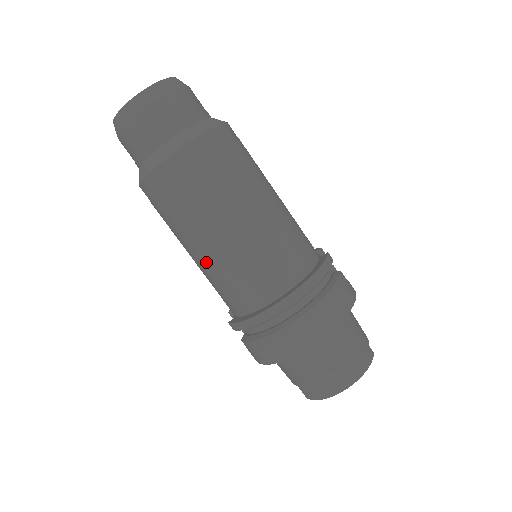
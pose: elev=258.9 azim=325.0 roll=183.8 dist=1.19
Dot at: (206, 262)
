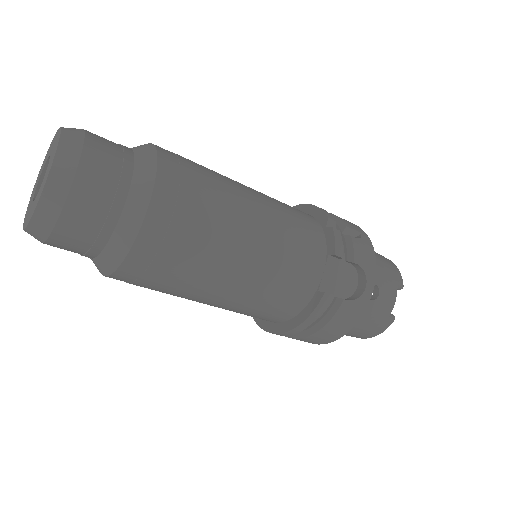
Dot at: occluded
